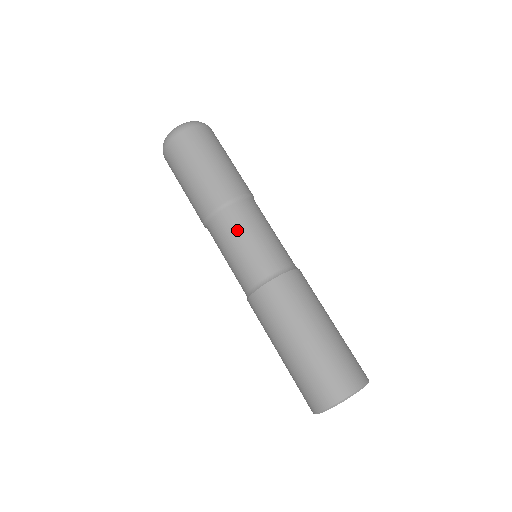
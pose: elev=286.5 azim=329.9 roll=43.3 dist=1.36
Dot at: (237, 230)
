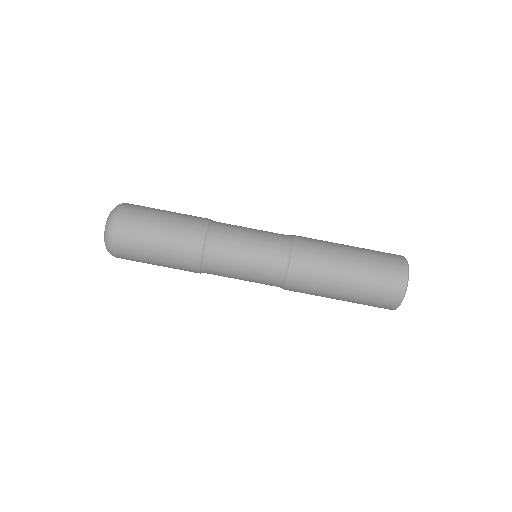
Dot at: (229, 276)
